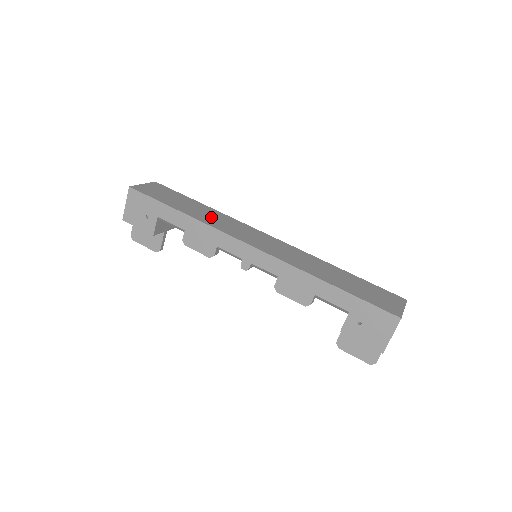
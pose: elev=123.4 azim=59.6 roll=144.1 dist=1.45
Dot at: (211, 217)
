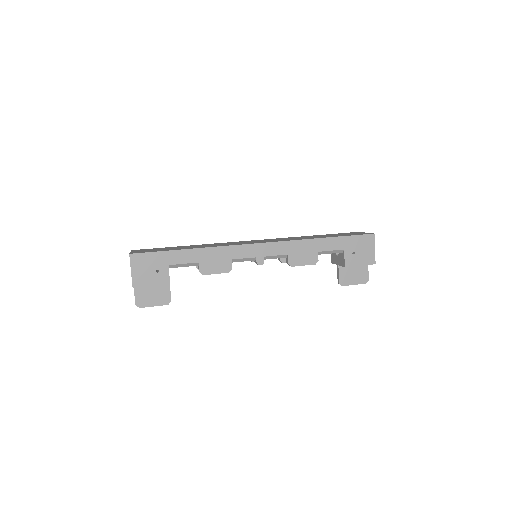
Dot at: (208, 245)
